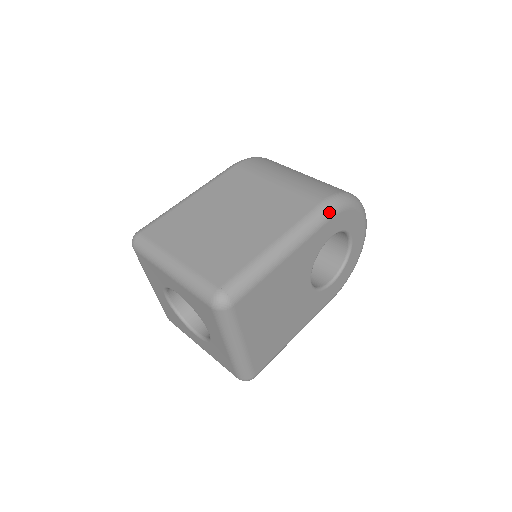
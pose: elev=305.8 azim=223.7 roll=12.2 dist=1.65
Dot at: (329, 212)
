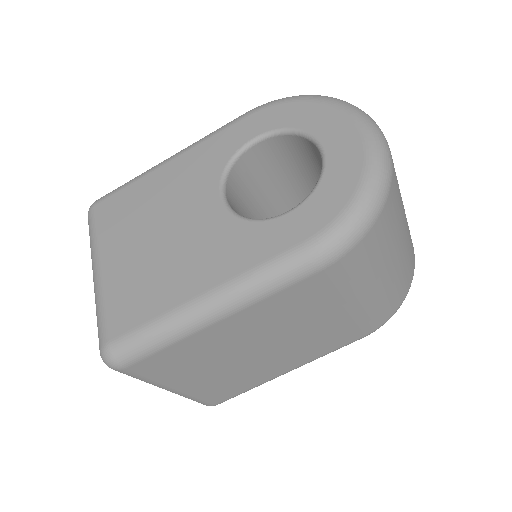
Dot at: occluded
